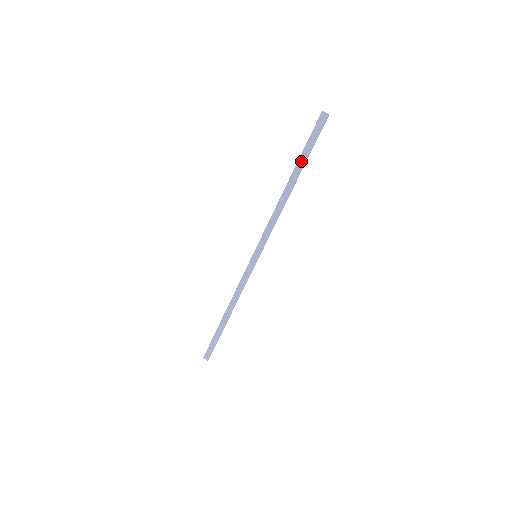
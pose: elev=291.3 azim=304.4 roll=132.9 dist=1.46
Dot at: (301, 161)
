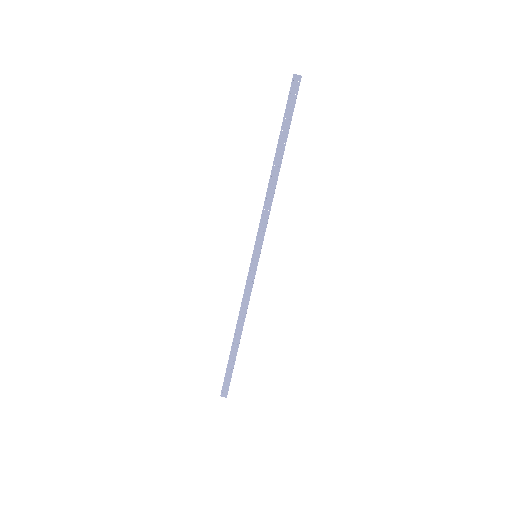
Dot at: (283, 134)
